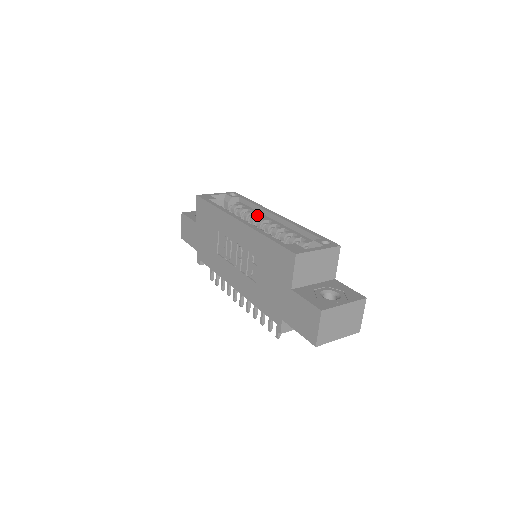
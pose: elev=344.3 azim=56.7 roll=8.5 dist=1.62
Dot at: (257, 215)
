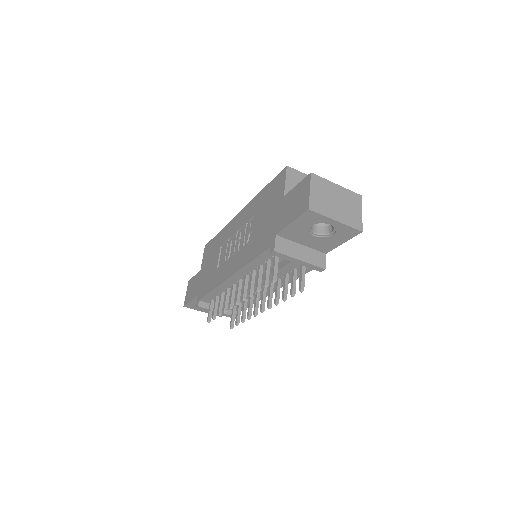
Dot at: occluded
